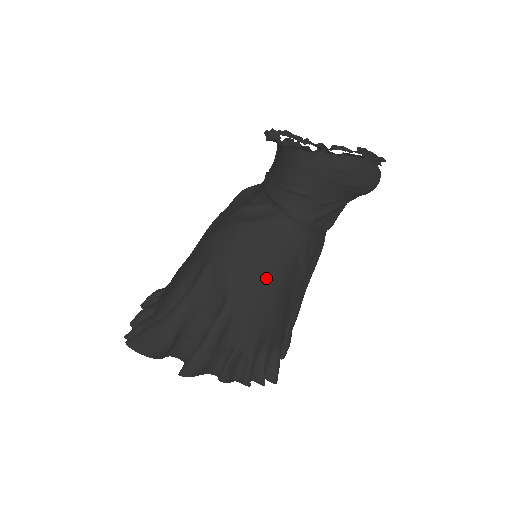
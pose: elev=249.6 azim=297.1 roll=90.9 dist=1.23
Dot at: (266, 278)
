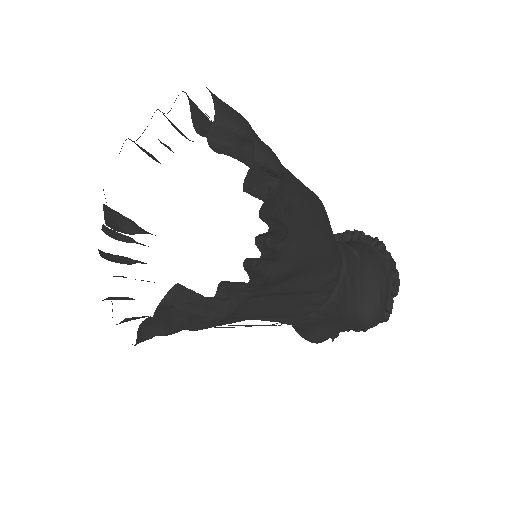
Dot at: (328, 233)
